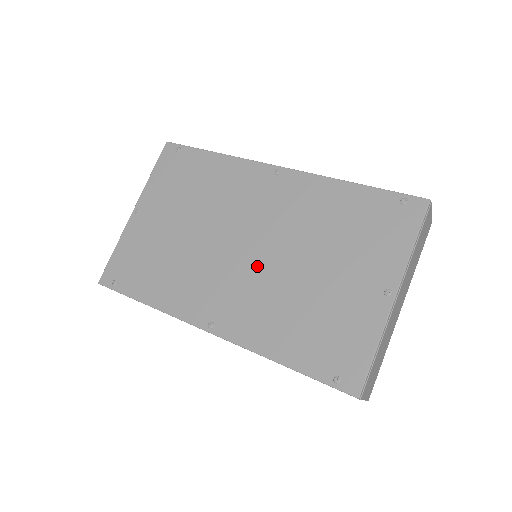
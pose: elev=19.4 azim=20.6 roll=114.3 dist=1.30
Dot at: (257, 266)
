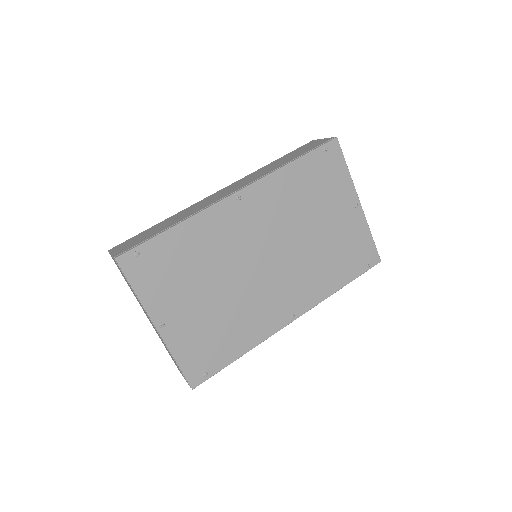
Dot at: (285, 262)
